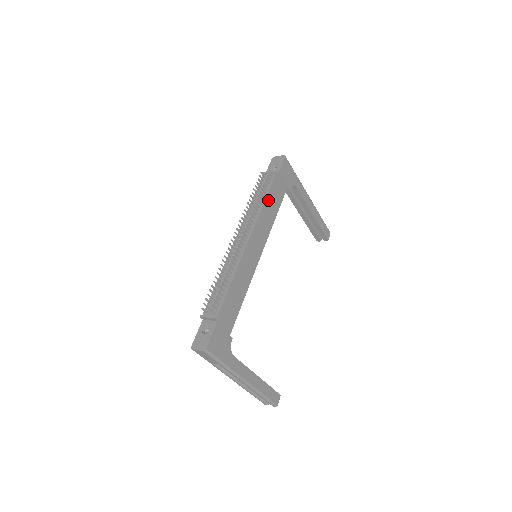
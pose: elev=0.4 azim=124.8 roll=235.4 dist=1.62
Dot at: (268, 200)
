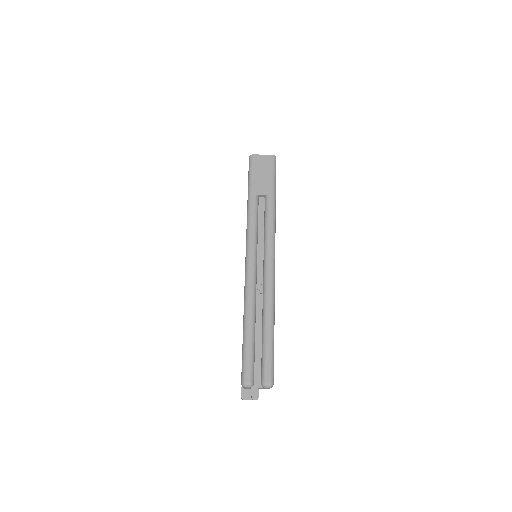
Dot at: occluded
